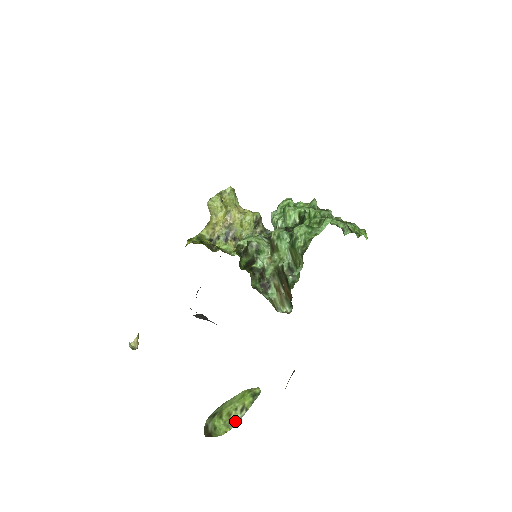
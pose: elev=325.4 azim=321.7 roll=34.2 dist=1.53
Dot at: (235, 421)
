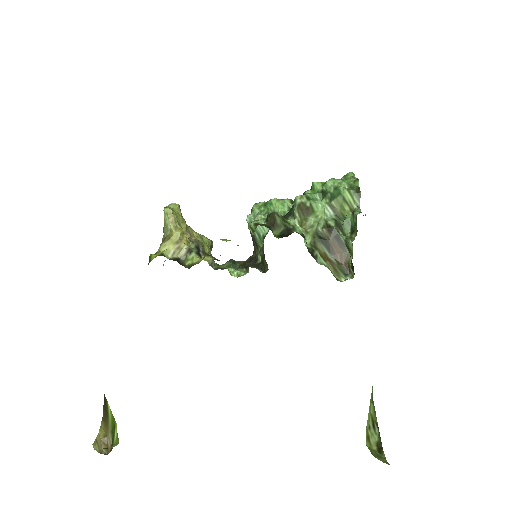
Dot at: (378, 446)
